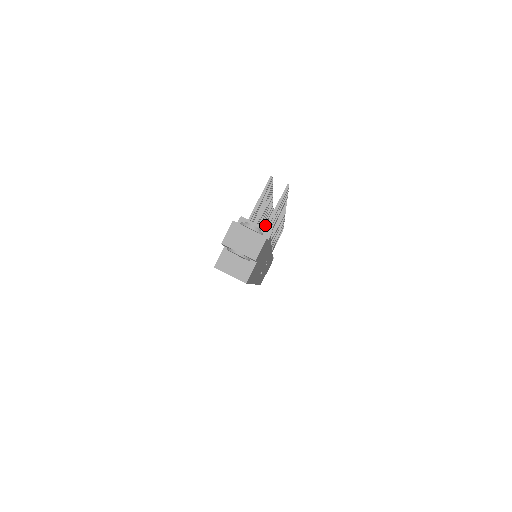
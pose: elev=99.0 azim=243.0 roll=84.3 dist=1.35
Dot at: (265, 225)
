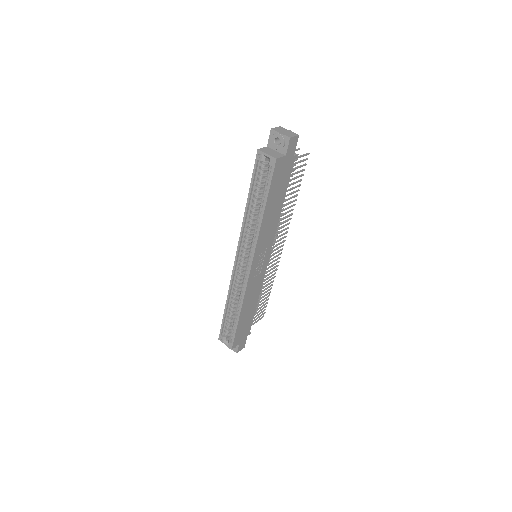
Dot at: occluded
